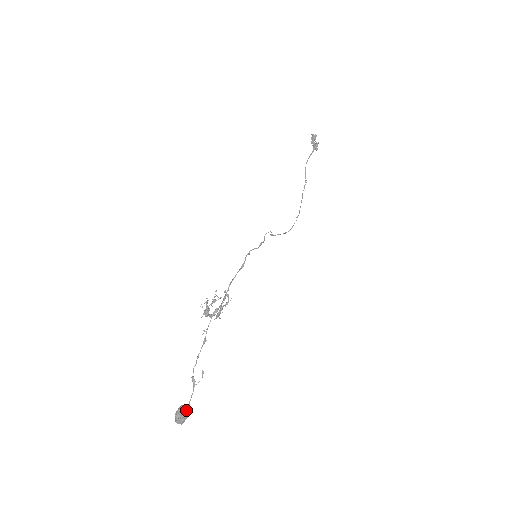
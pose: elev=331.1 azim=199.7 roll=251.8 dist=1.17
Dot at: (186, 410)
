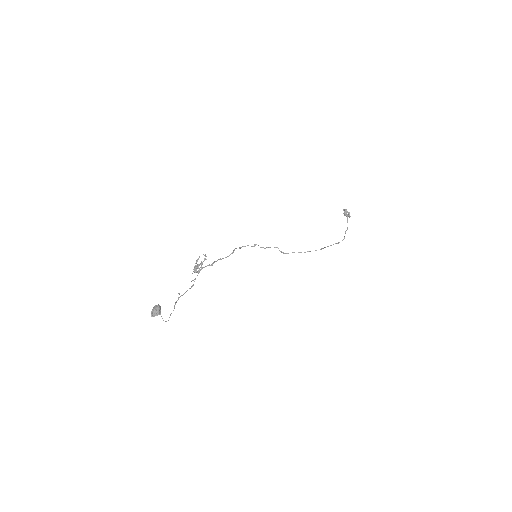
Dot at: (157, 306)
